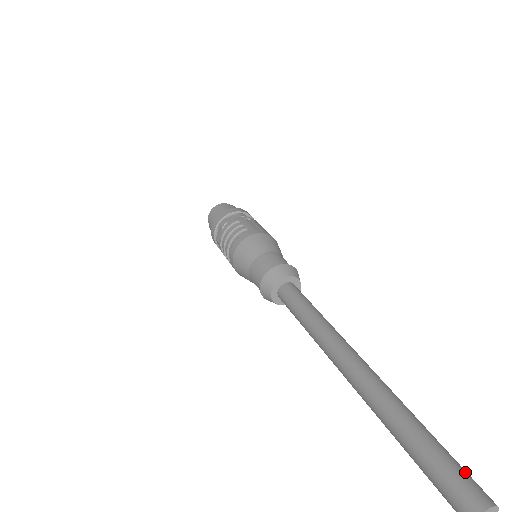
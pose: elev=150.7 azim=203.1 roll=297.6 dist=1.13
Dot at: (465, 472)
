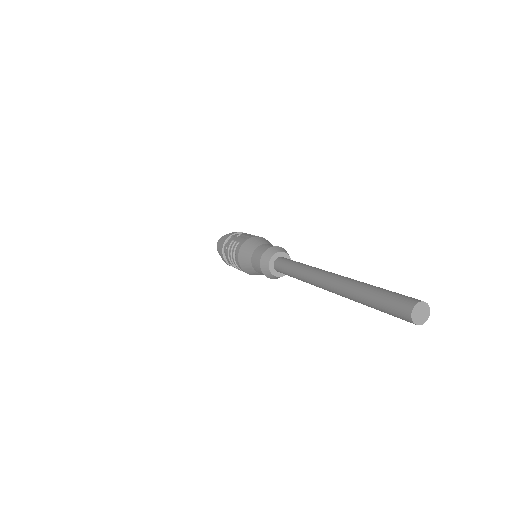
Dot at: (401, 295)
